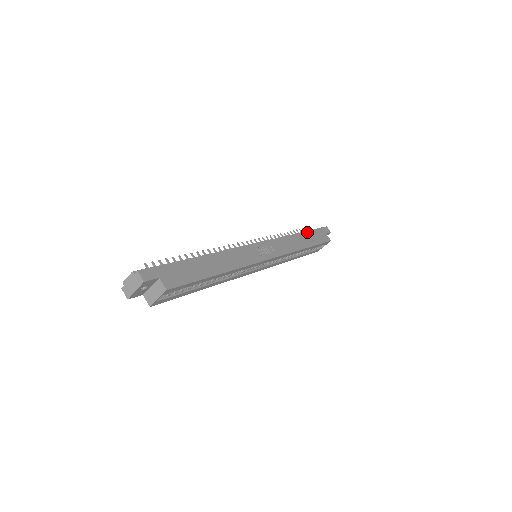
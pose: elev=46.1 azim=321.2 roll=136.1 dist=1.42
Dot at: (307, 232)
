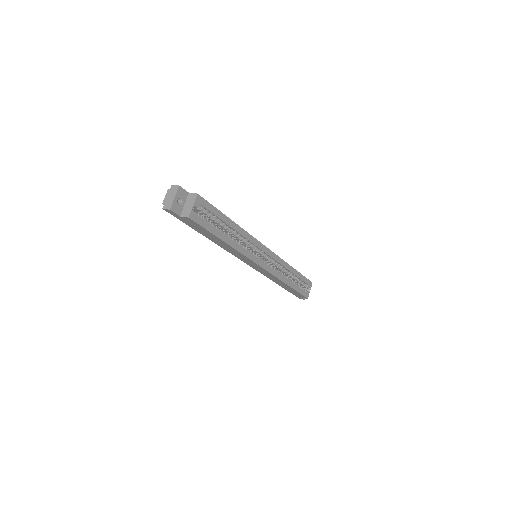
Dot at: occluded
